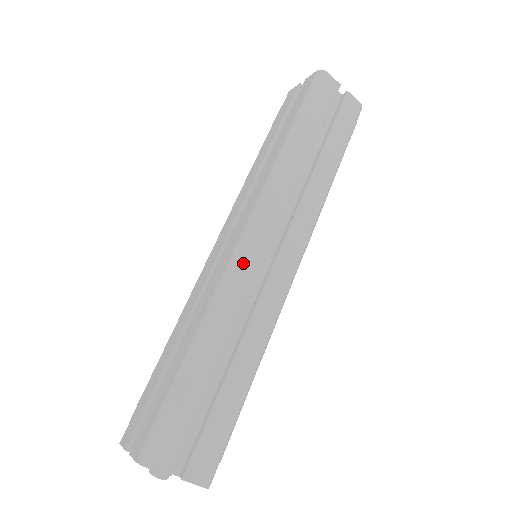
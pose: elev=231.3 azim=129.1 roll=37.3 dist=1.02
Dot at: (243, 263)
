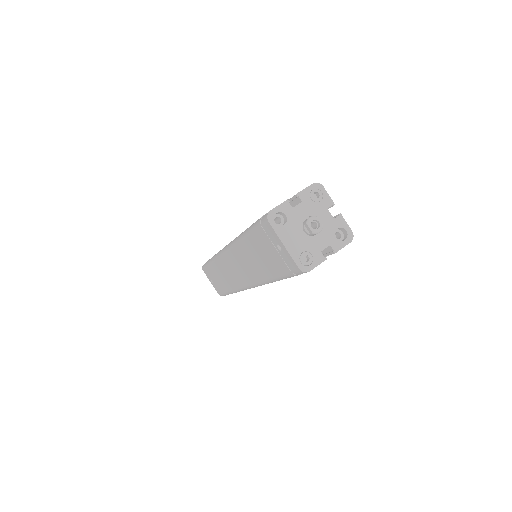
Dot at: occluded
